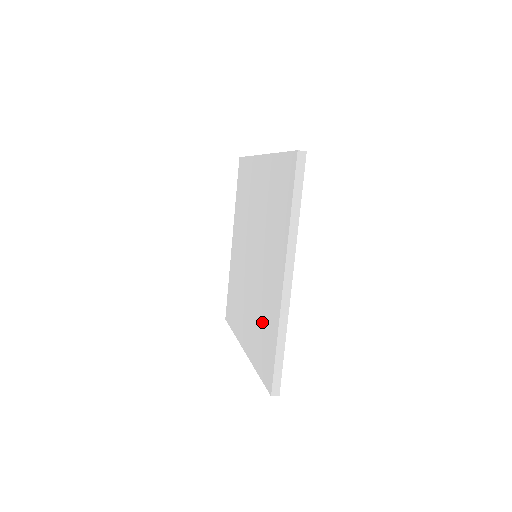
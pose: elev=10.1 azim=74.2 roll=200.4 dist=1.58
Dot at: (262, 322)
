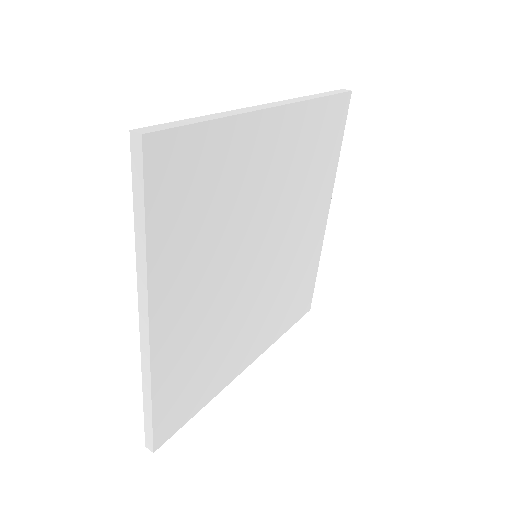
Dot at: occluded
